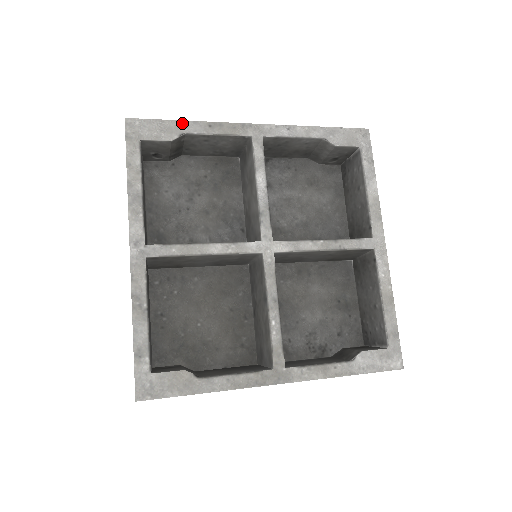
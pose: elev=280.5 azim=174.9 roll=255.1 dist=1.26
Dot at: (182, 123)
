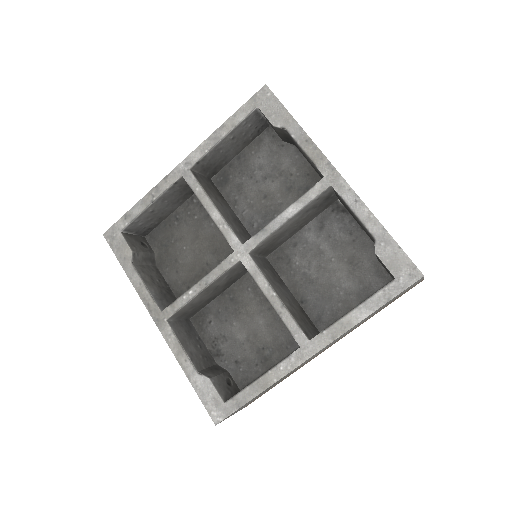
Dot at: (293, 121)
